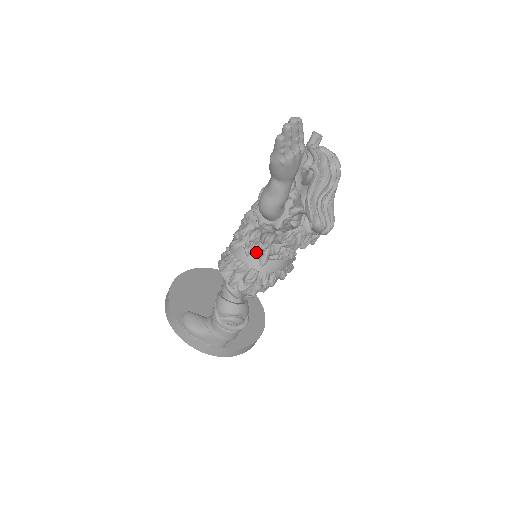
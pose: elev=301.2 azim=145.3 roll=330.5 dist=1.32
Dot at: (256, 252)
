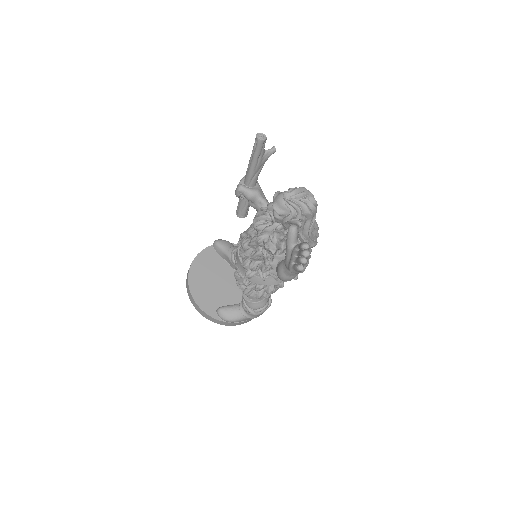
Dot at: (269, 274)
